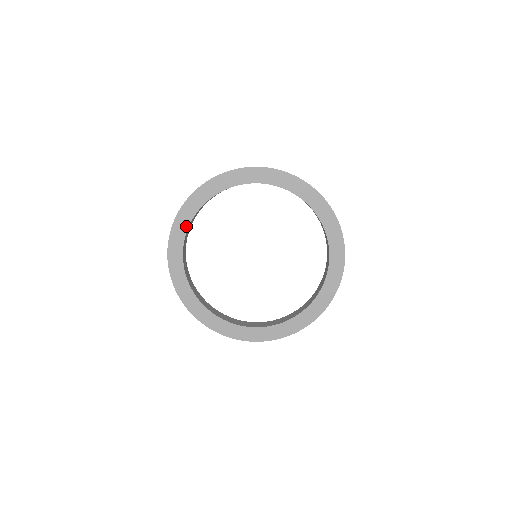
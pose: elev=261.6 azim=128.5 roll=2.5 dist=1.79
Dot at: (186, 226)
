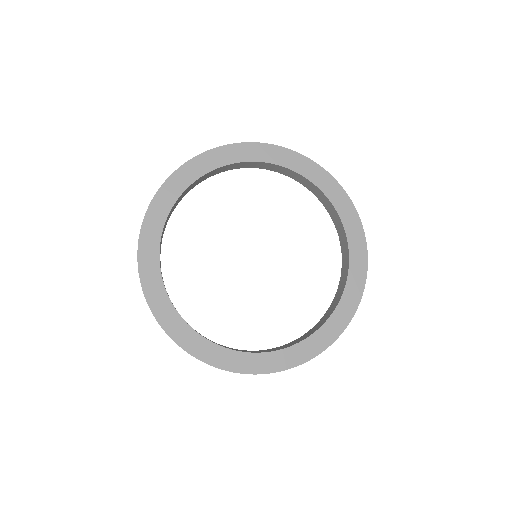
Dot at: (223, 163)
